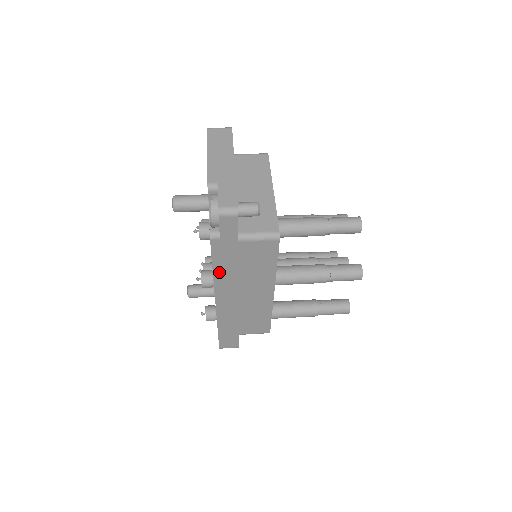
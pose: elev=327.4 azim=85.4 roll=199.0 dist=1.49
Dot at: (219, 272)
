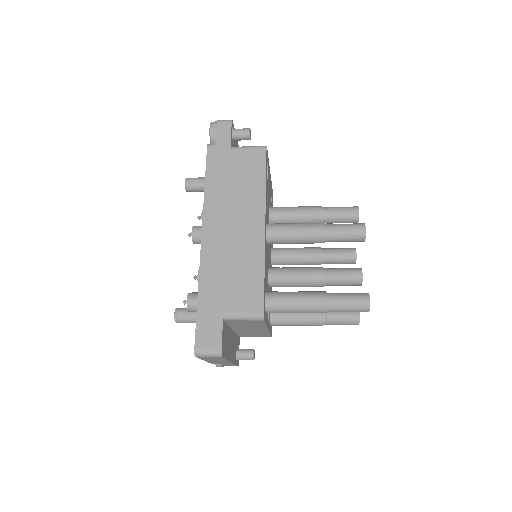
Dot at: (210, 189)
